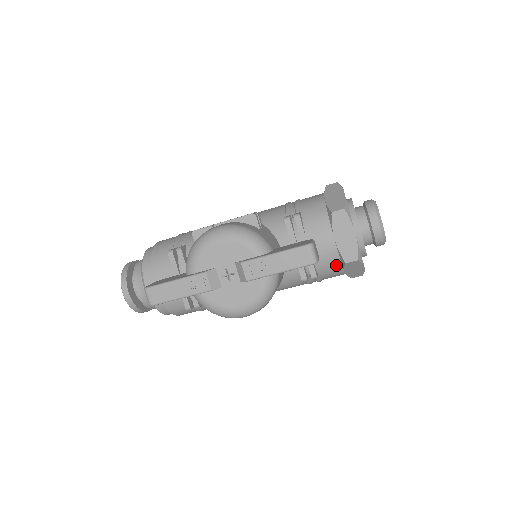
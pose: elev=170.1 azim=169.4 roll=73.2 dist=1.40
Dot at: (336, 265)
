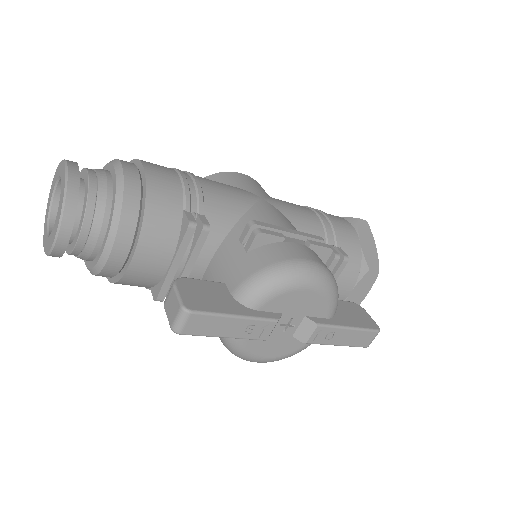
Dot at: occluded
